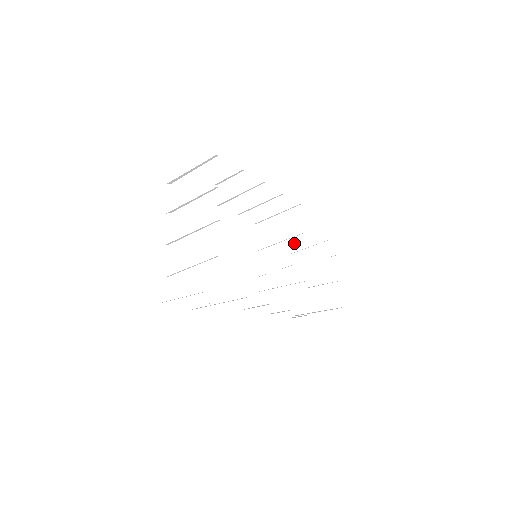
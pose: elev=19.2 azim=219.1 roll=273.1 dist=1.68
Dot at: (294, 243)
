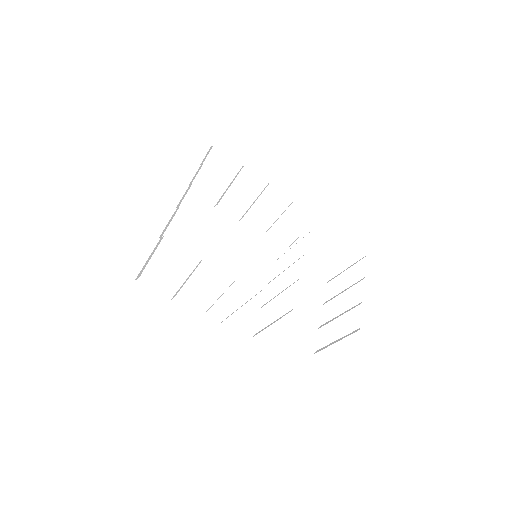
Dot at: (332, 278)
